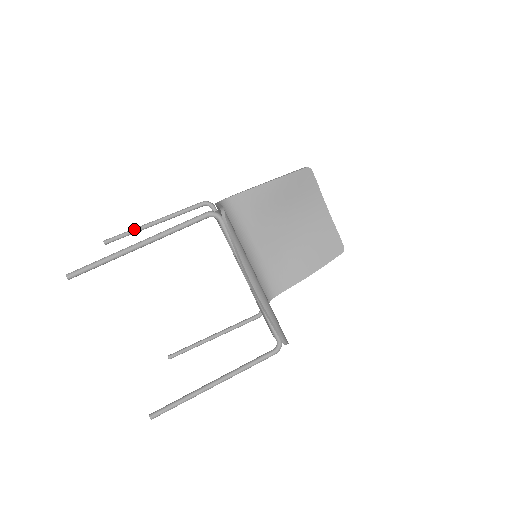
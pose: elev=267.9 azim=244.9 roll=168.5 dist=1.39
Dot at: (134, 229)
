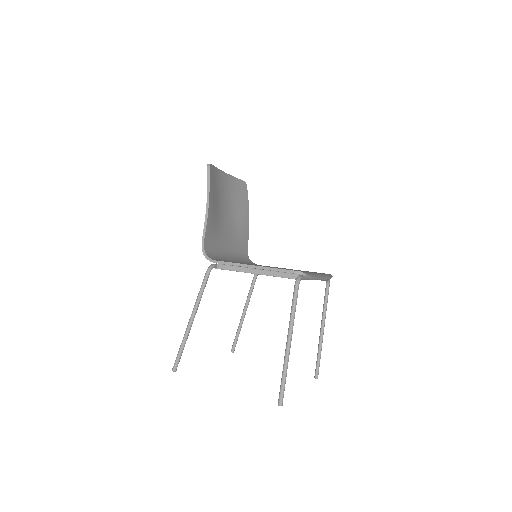
Dot at: (185, 340)
